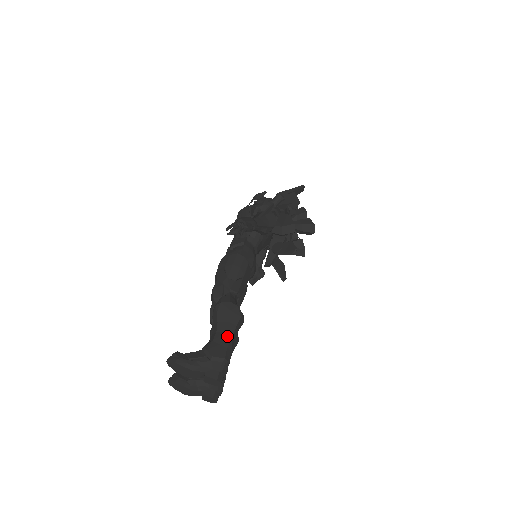
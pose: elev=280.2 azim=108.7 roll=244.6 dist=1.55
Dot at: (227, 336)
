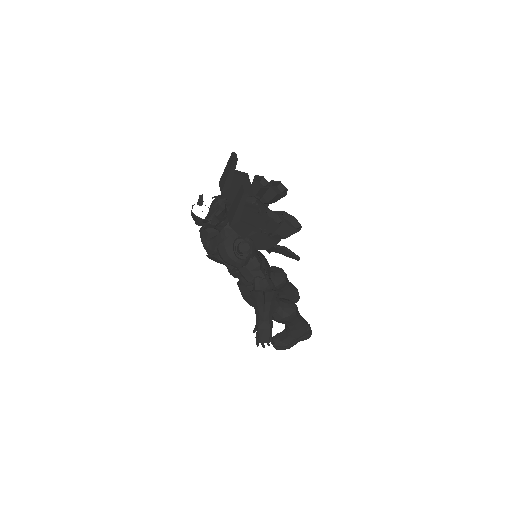
Dot at: (297, 325)
